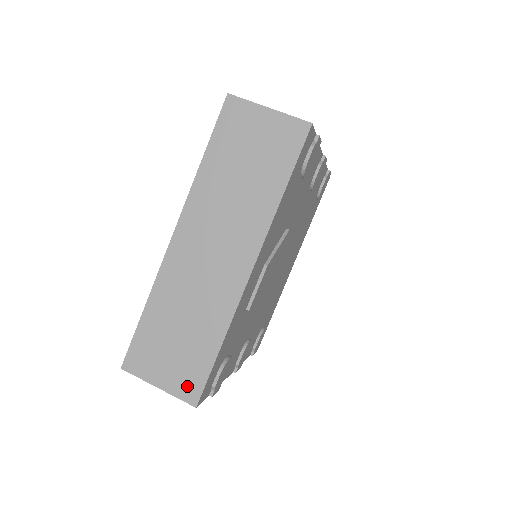
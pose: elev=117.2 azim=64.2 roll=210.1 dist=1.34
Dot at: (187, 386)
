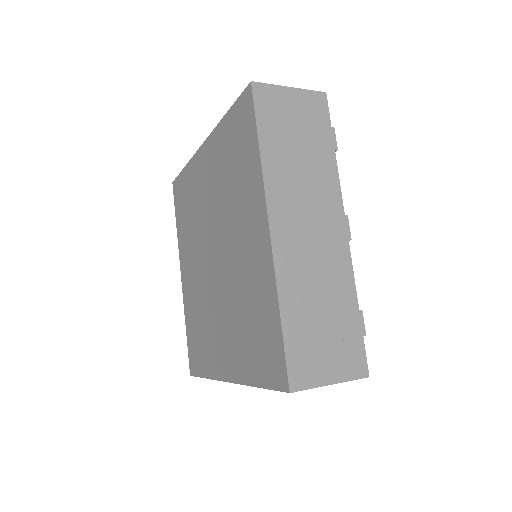
Dot at: occluded
